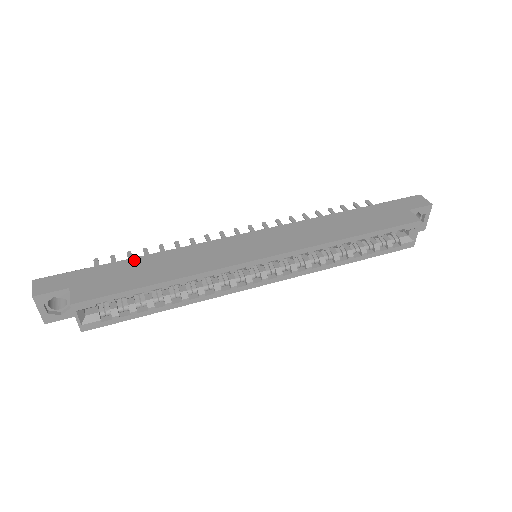
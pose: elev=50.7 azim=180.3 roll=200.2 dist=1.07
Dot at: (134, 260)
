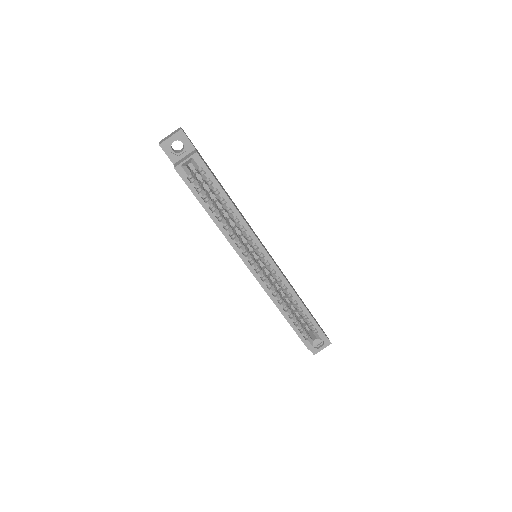
Dot at: occluded
